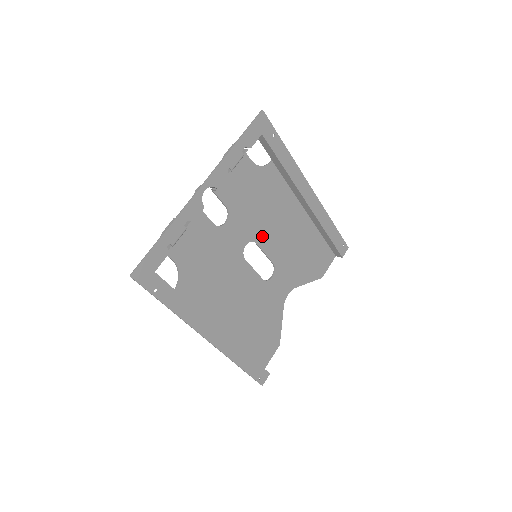
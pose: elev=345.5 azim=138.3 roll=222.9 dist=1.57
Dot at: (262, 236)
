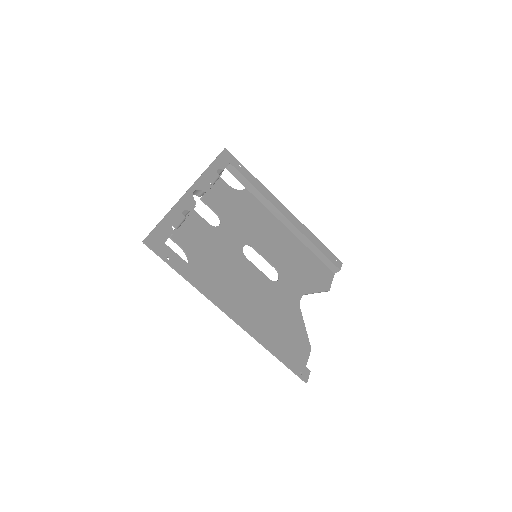
Dot at: (256, 242)
